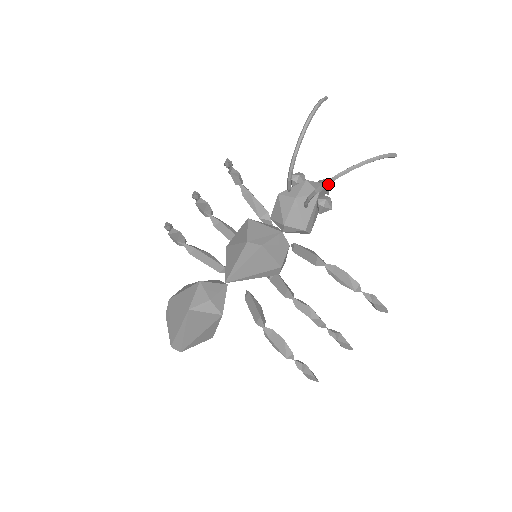
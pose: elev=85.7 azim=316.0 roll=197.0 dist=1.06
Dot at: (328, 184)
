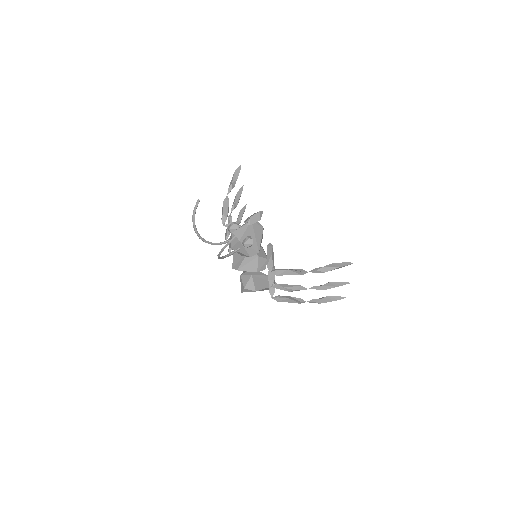
Dot at: (249, 222)
